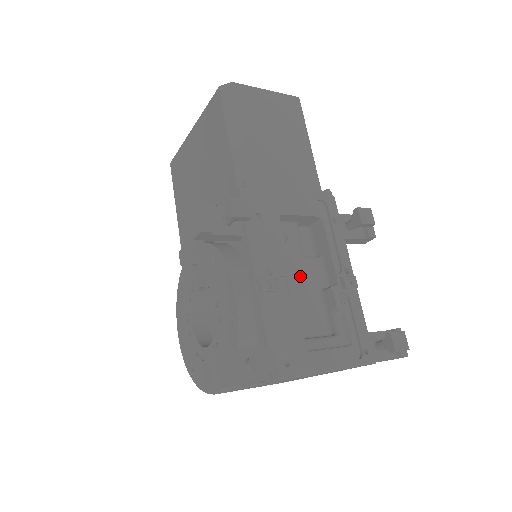
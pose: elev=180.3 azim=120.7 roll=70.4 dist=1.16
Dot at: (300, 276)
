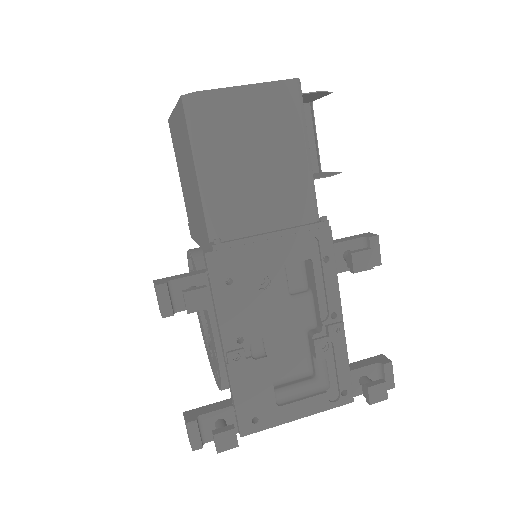
Dot at: (283, 320)
